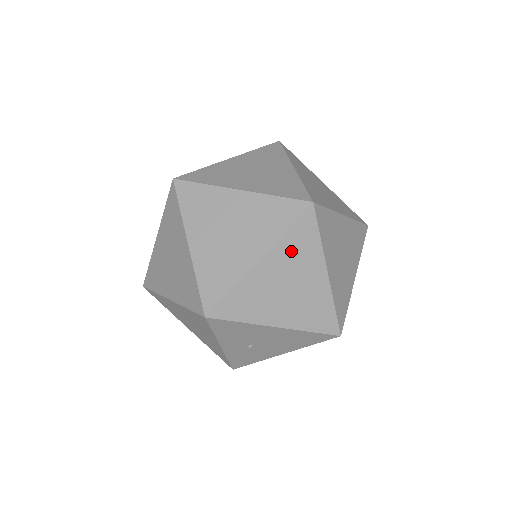
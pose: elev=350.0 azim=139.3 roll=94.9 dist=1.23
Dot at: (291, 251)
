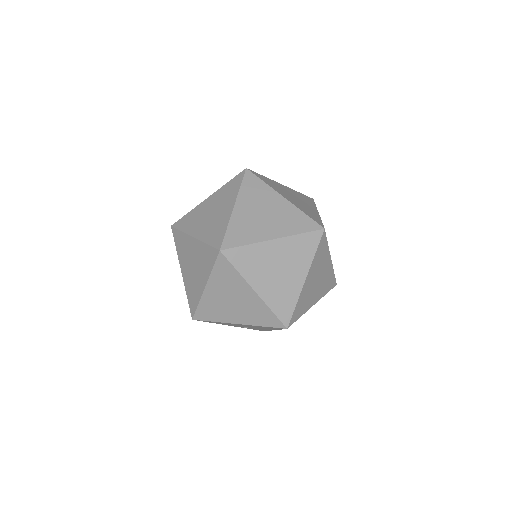
Dot at: (222, 281)
